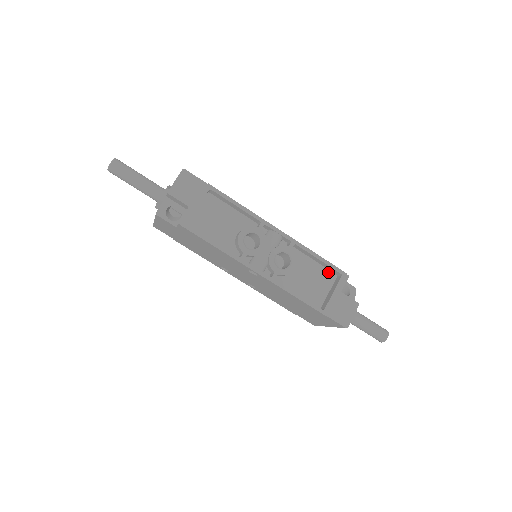
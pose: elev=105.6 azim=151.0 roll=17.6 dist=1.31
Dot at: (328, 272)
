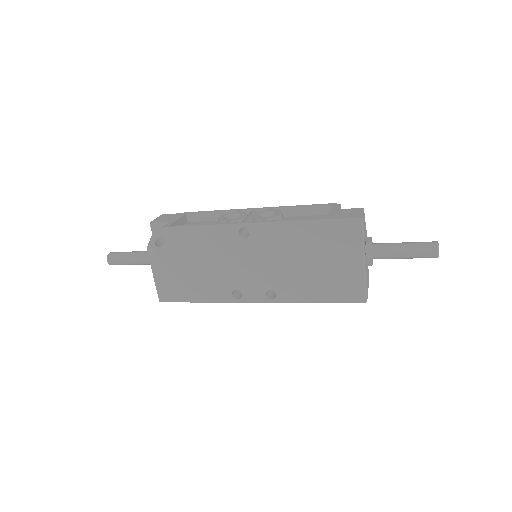
Dot at: (322, 216)
